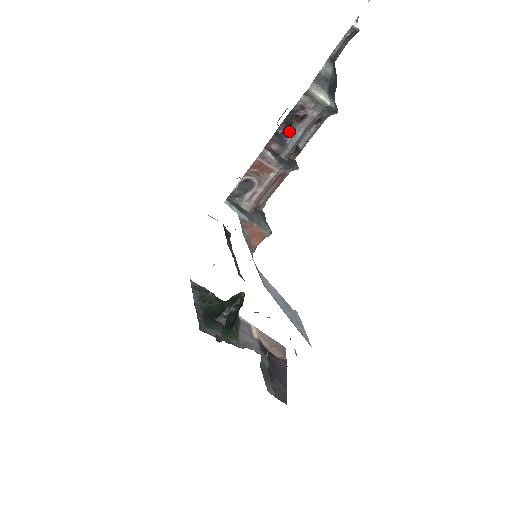
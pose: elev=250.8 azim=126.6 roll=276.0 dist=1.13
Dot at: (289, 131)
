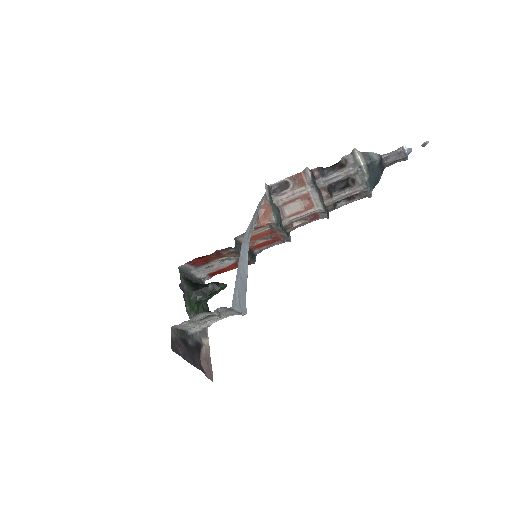
Dot at: (331, 172)
